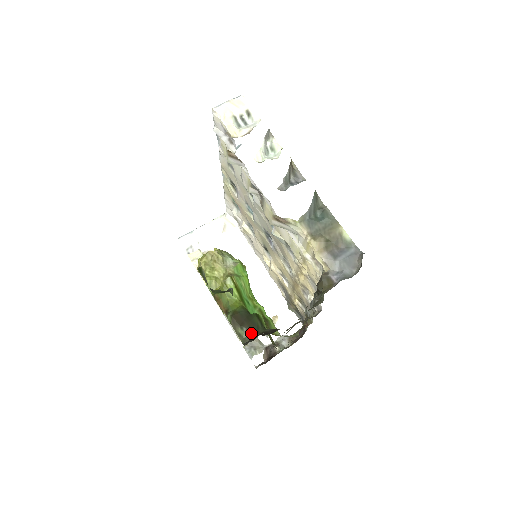
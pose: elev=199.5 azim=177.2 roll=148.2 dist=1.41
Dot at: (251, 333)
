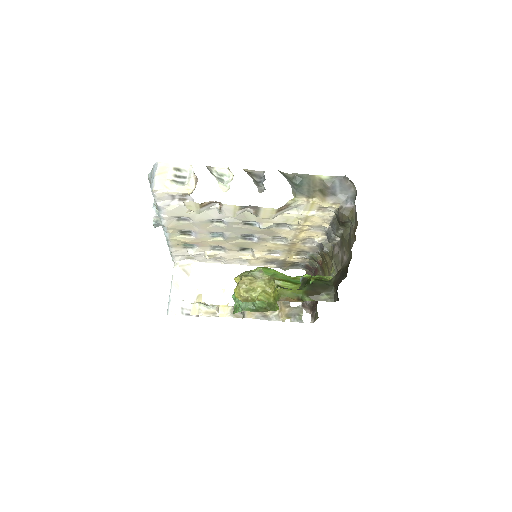
Dot at: (330, 291)
